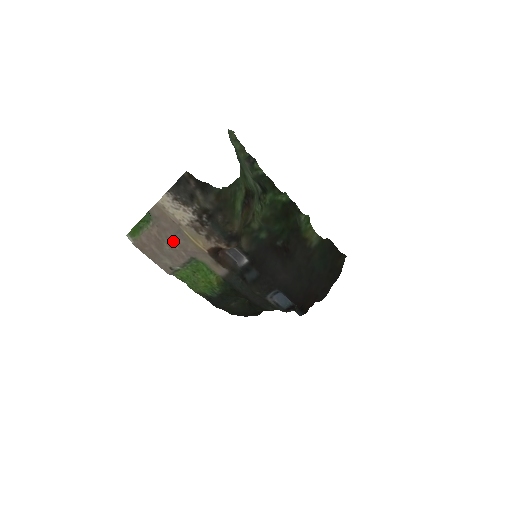
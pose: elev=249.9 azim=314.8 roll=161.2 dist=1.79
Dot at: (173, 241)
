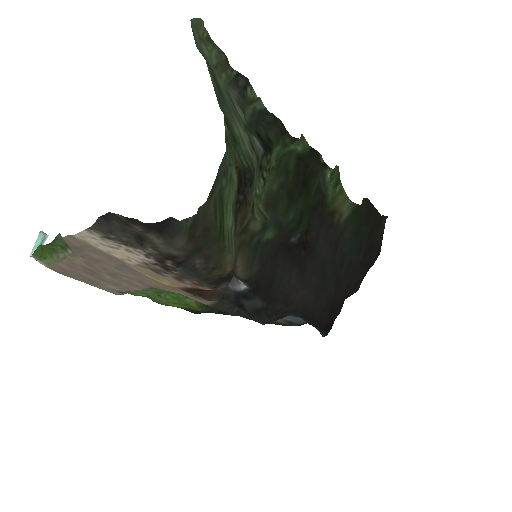
Dot at: (116, 273)
